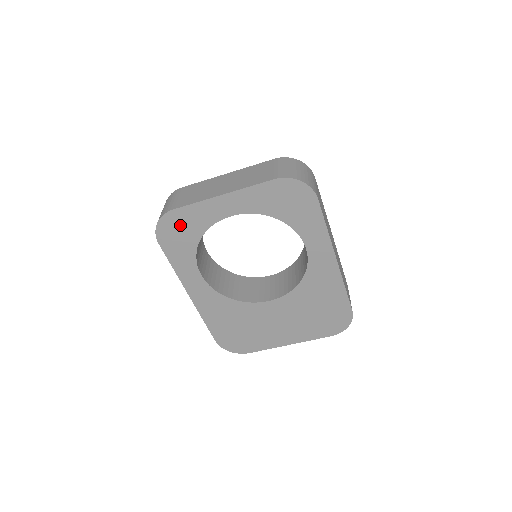
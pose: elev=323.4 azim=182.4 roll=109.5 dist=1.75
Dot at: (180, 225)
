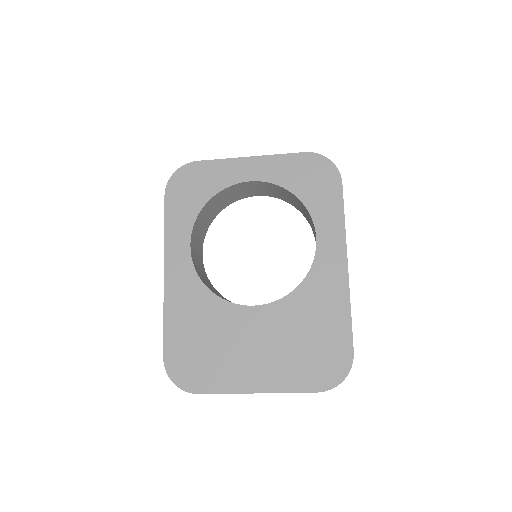
Dot at: (196, 179)
